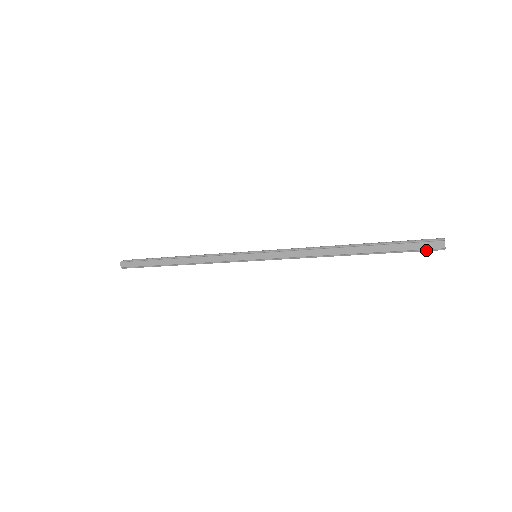
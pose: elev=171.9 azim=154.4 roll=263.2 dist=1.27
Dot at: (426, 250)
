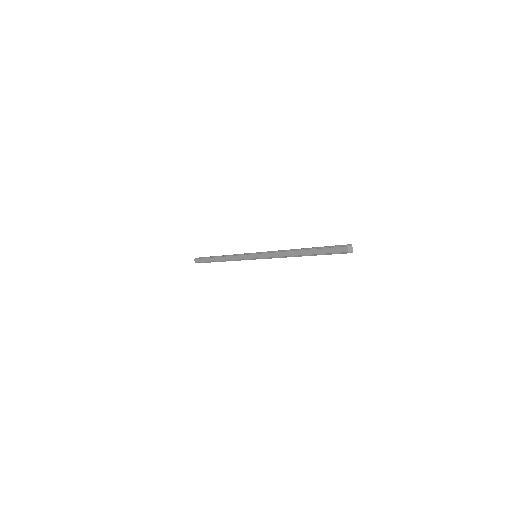
Dot at: (339, 253)
